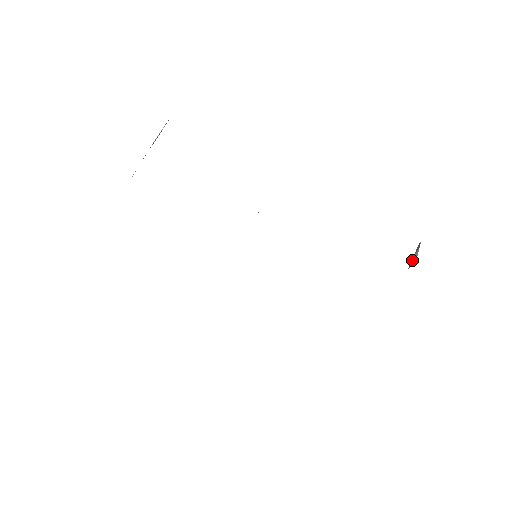
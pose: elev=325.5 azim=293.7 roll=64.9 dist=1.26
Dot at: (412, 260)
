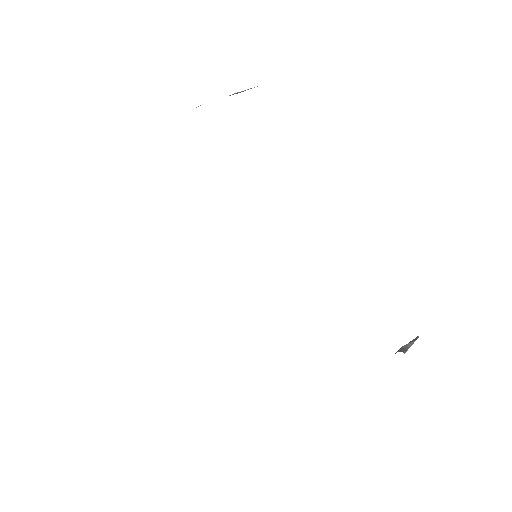
Dot at: (404, 347)
